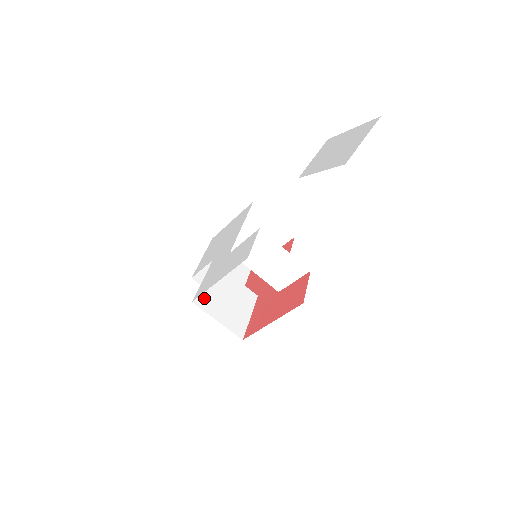
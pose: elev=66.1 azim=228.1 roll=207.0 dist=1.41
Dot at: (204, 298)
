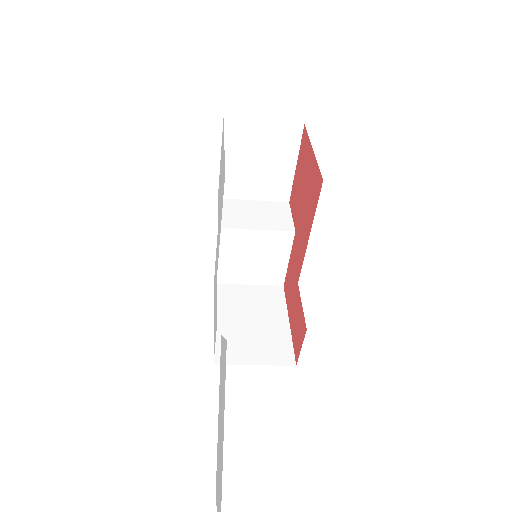
Dot at: (225, 273)
